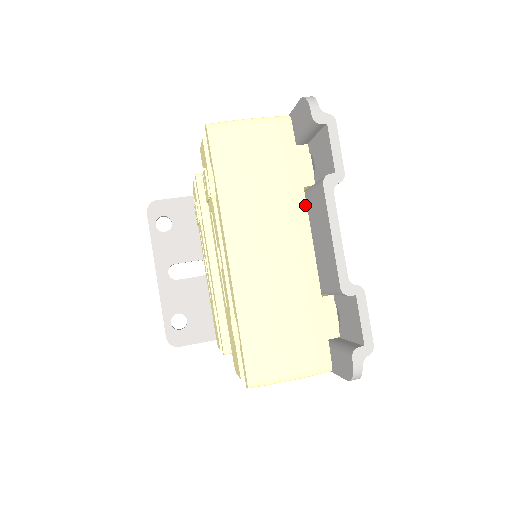
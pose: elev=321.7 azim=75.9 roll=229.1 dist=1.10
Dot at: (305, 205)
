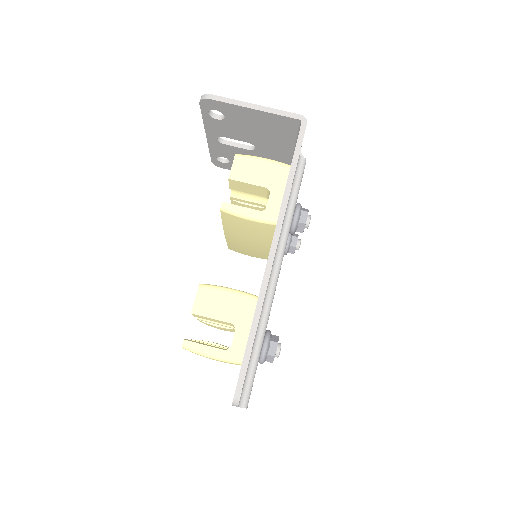
Dot at: occluded
